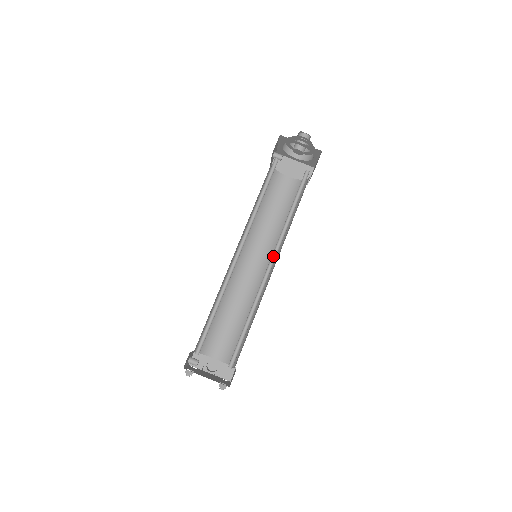
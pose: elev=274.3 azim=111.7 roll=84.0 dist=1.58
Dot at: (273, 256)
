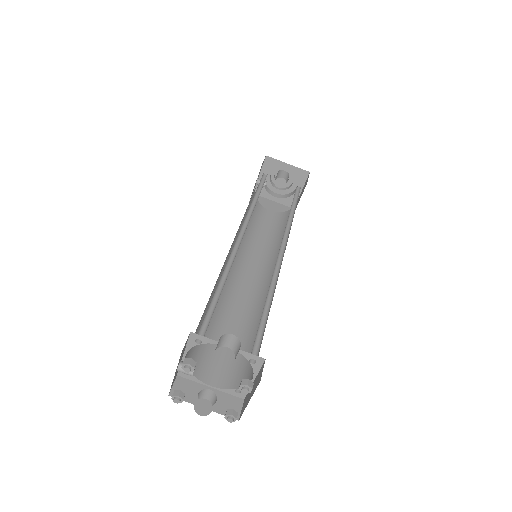
Dot at: (281, 247)
